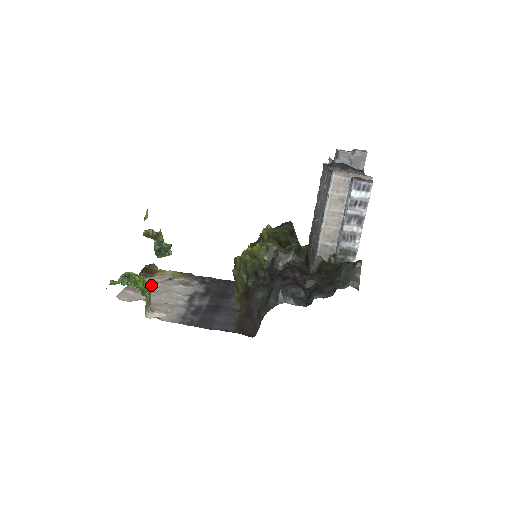
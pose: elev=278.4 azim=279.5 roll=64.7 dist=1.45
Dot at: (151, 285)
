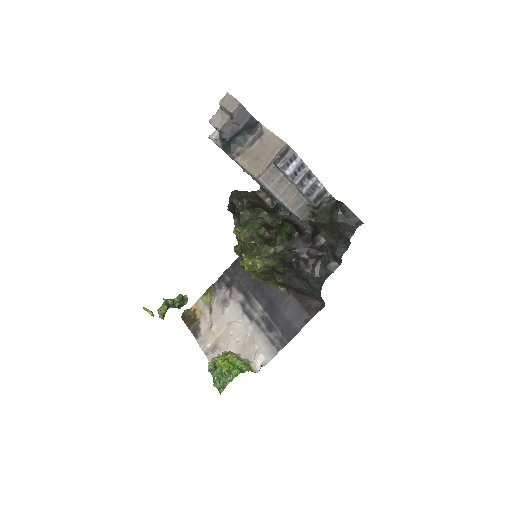
Dot at: (212, 333)
